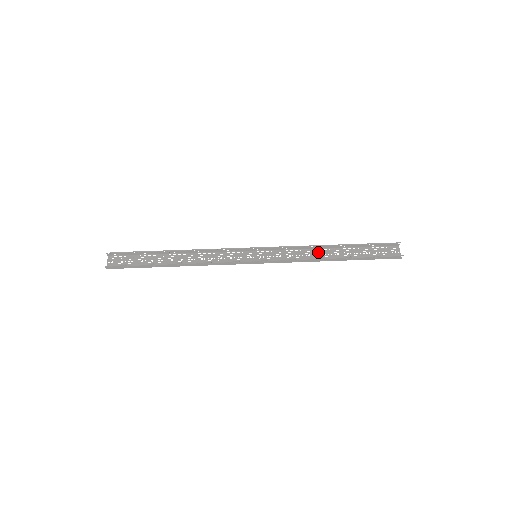
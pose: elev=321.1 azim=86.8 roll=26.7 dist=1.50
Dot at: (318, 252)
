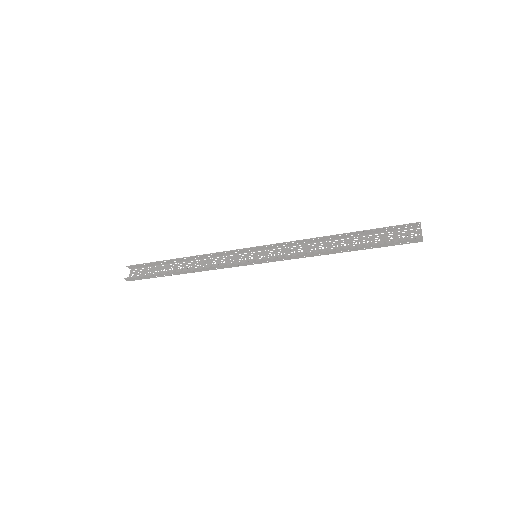
Dot at: (322, 245)
